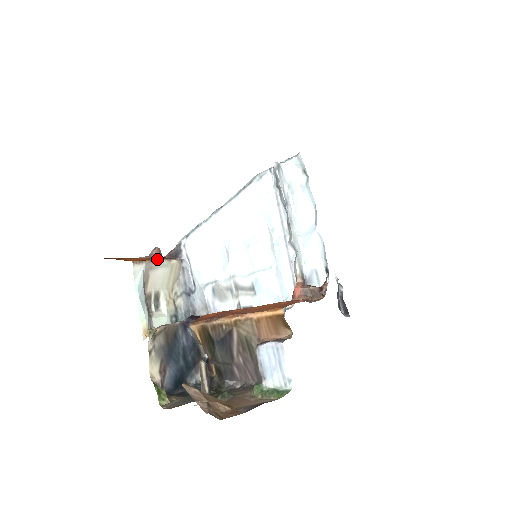
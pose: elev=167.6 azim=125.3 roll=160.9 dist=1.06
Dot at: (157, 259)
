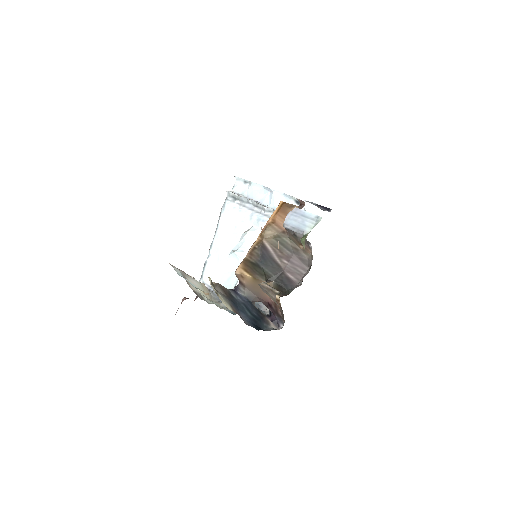
Dot at: occluded
